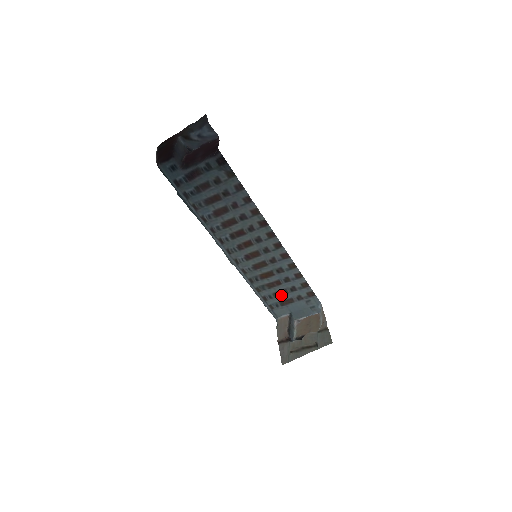
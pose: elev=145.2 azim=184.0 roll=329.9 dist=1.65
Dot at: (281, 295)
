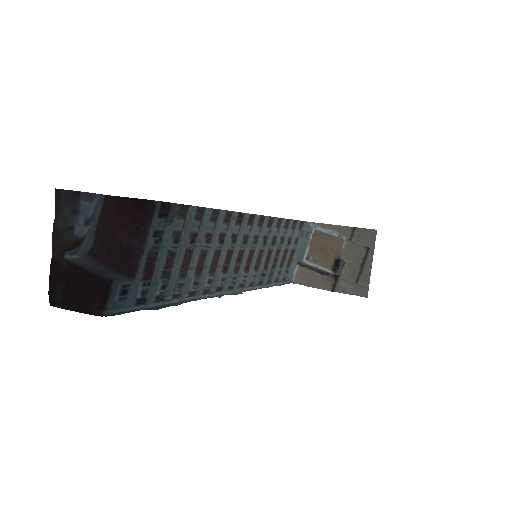
Dot at: (285, 259)
